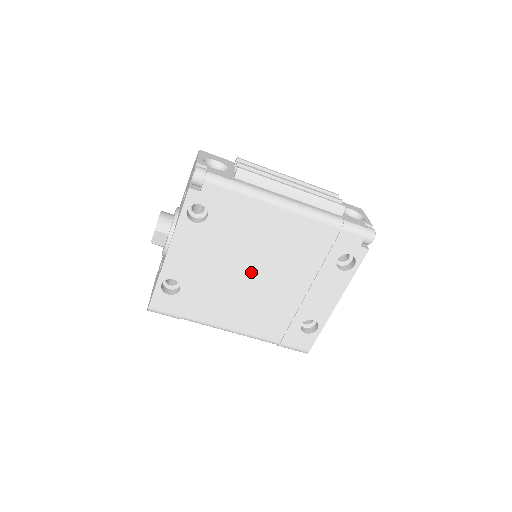
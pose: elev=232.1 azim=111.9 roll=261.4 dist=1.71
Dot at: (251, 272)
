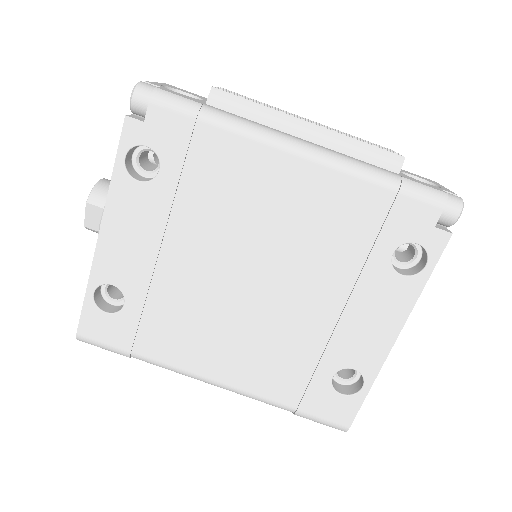
Dot at: (240, 275)
